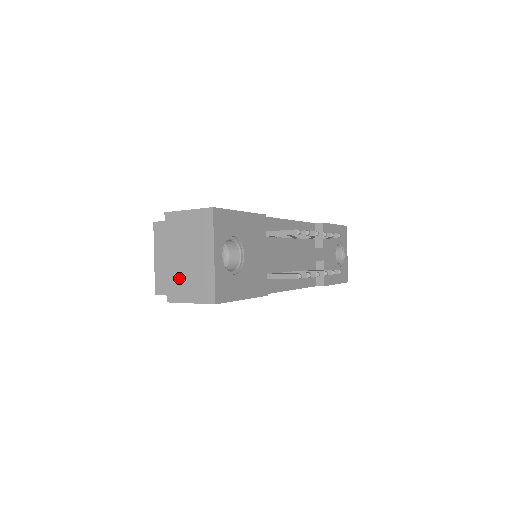
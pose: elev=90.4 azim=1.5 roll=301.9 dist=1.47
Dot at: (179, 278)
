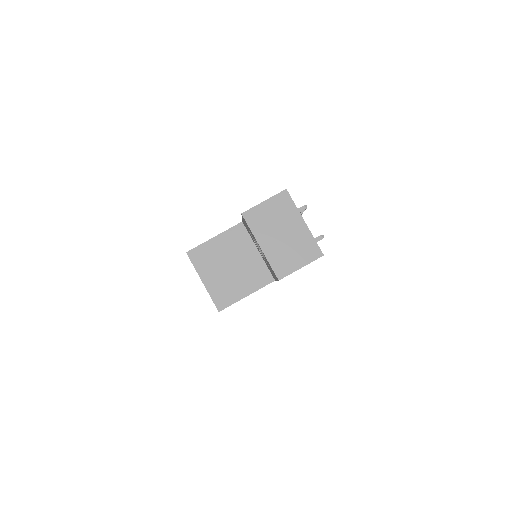
Dot at: (281, 255)
